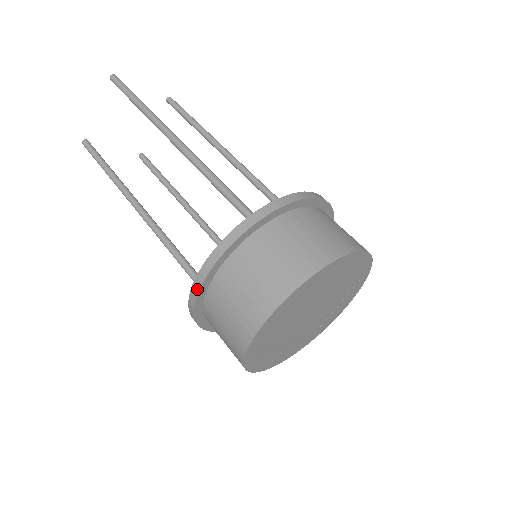
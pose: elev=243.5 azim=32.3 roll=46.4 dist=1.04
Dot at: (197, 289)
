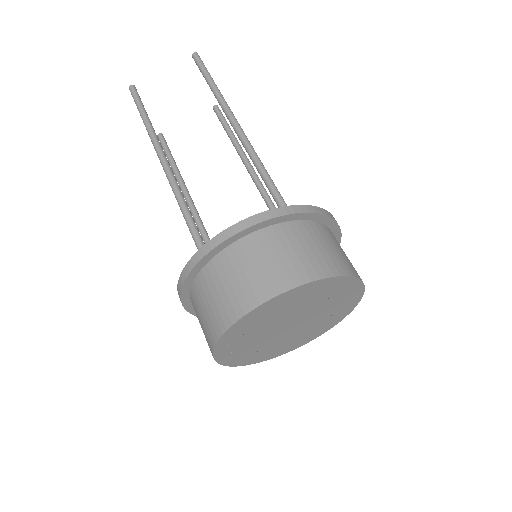
Dot at: (220, 241)
